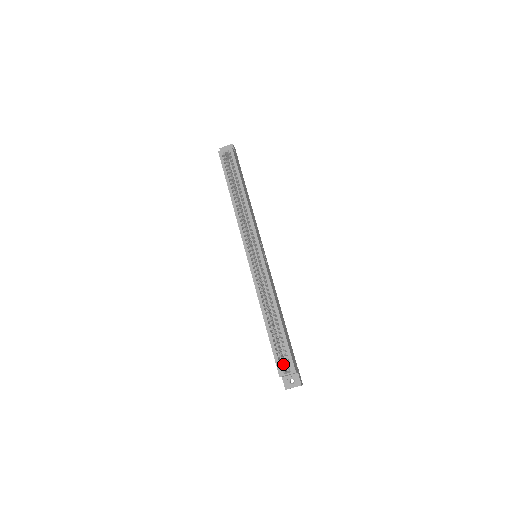
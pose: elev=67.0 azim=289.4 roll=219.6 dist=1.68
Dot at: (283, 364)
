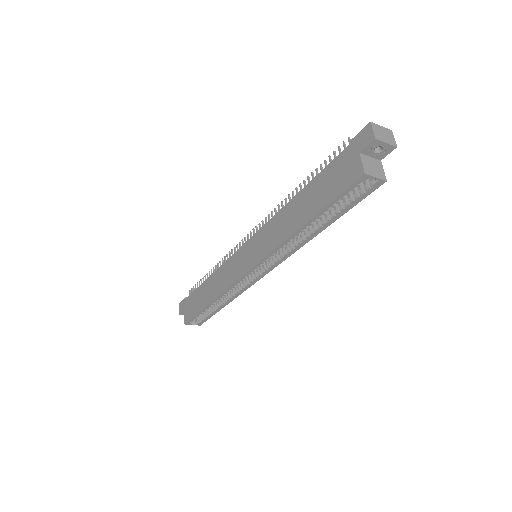
Dot at: (195, 319)
